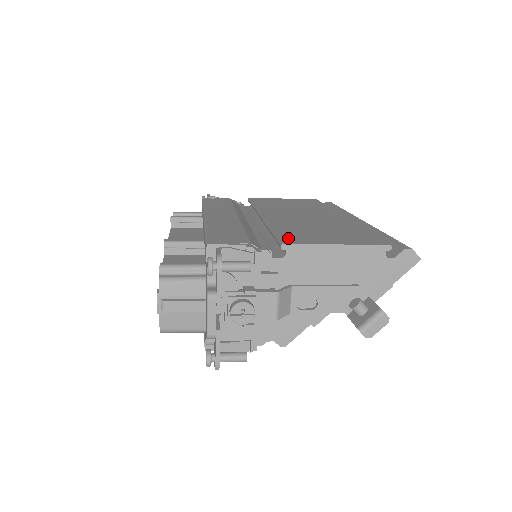
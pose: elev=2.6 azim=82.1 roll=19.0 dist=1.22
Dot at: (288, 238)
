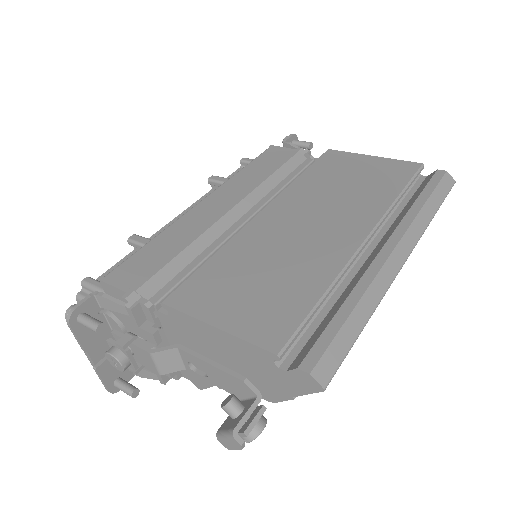
Dot at: (188, 289)
